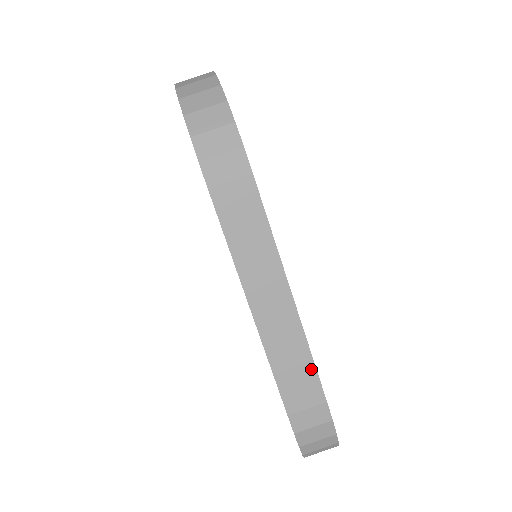
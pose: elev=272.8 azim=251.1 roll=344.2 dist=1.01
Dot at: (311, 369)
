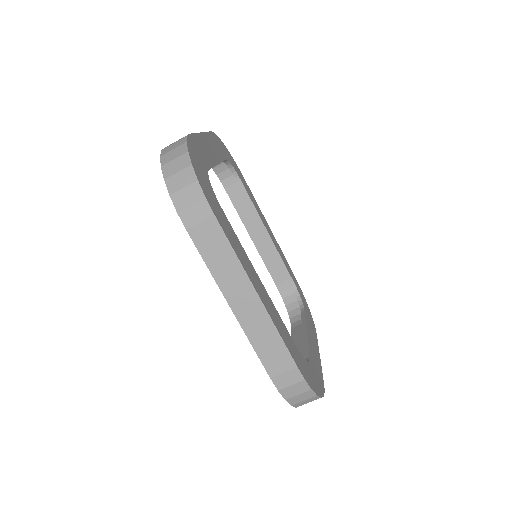
Dot at: (281, 345)
